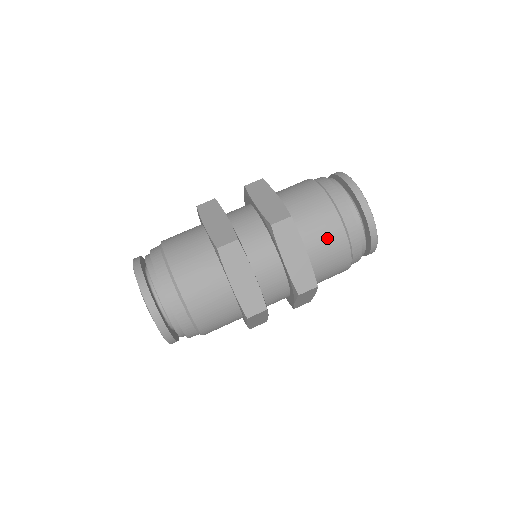
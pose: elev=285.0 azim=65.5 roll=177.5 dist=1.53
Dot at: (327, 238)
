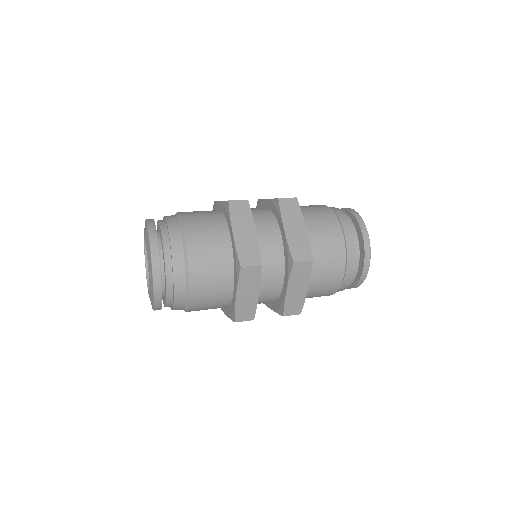
Dot at: occluded
